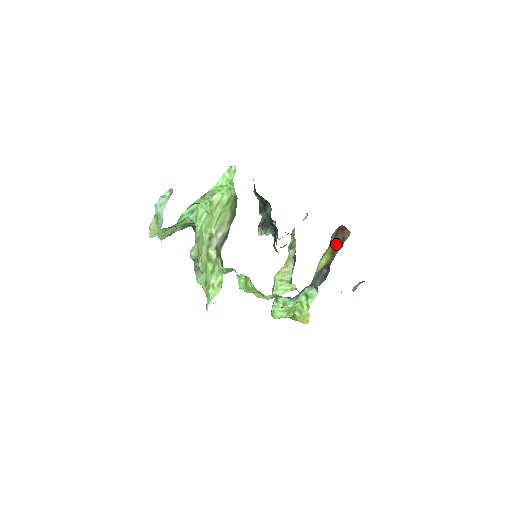
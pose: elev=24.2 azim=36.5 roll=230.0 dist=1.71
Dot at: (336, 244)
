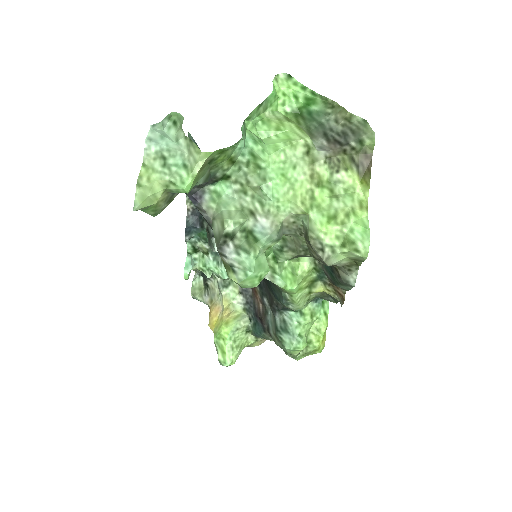
Dot at: occluded
